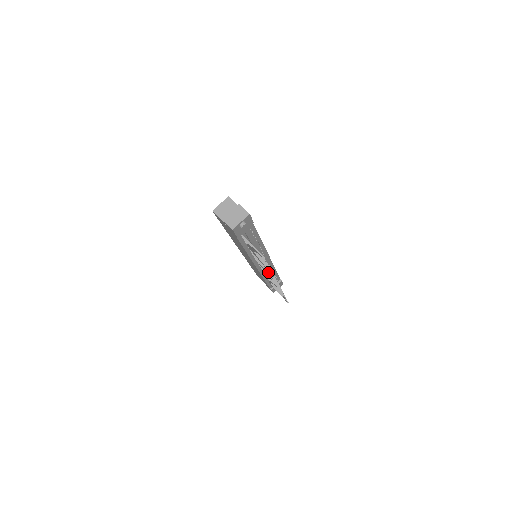
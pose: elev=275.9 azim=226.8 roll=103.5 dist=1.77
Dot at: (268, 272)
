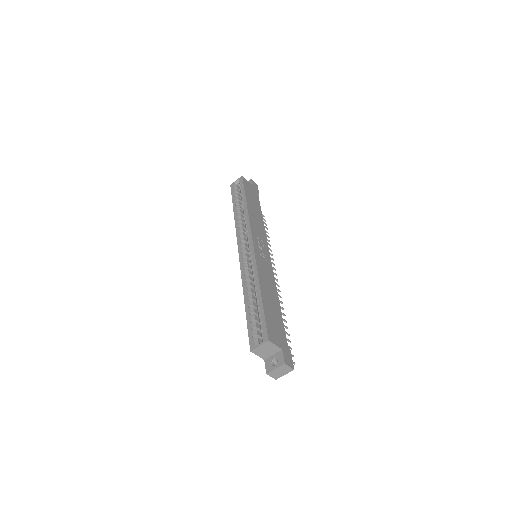
Dot at: occluded
